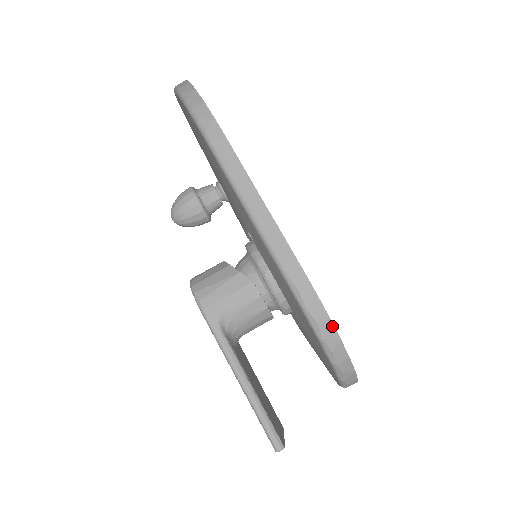
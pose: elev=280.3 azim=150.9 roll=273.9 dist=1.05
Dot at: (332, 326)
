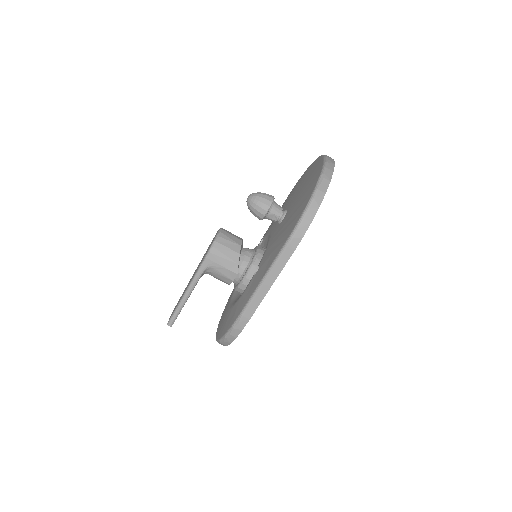
Dot at: (234, 339)
